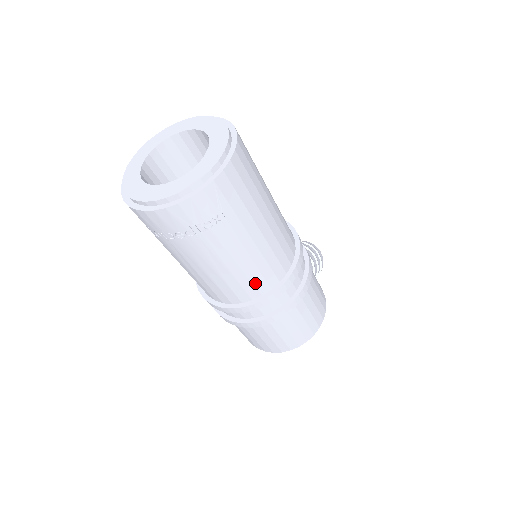
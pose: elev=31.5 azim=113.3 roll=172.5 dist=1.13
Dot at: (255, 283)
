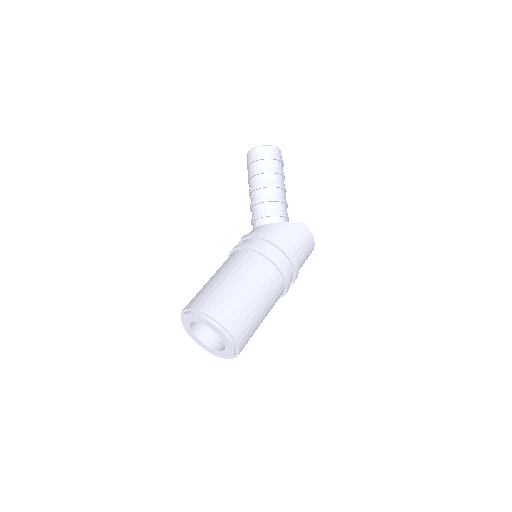
Dot at: occluded
